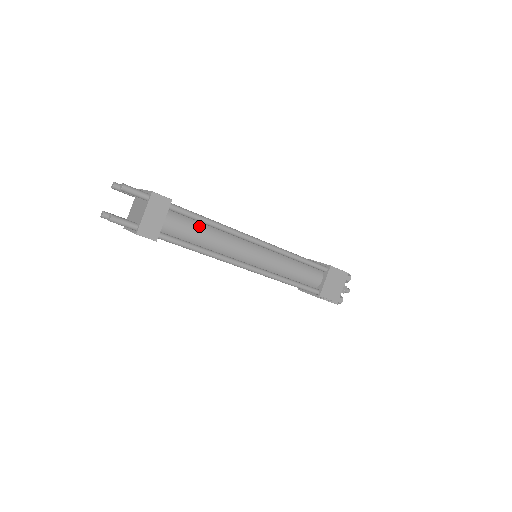
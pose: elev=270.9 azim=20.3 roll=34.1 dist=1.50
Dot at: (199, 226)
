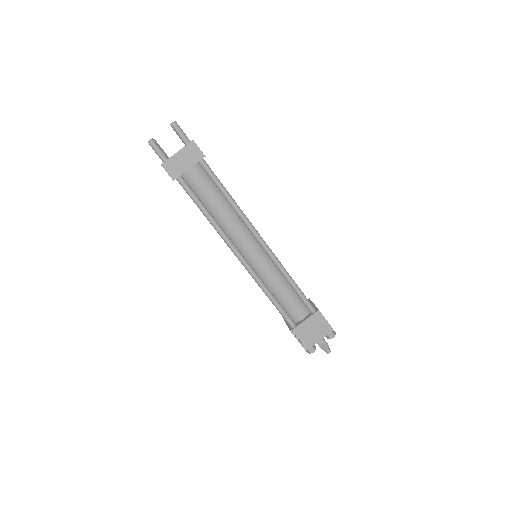
Dot at: (217, 194)
